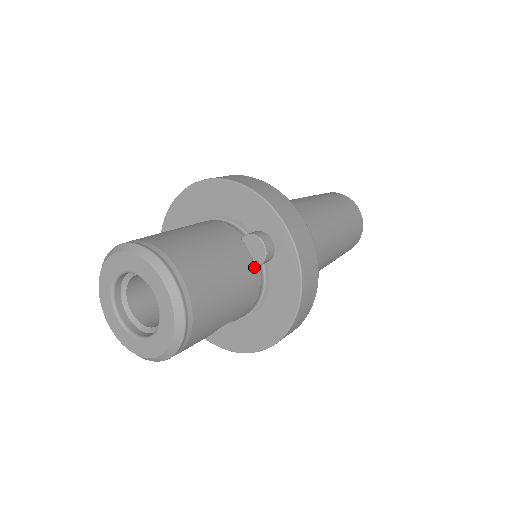
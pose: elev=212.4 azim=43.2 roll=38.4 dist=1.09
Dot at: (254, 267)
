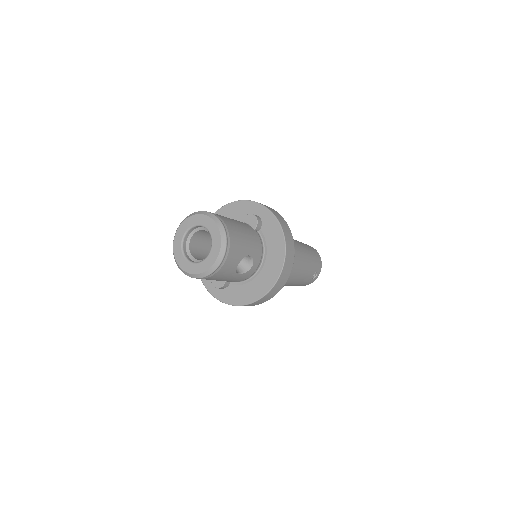
Dot at: (253, 230)
